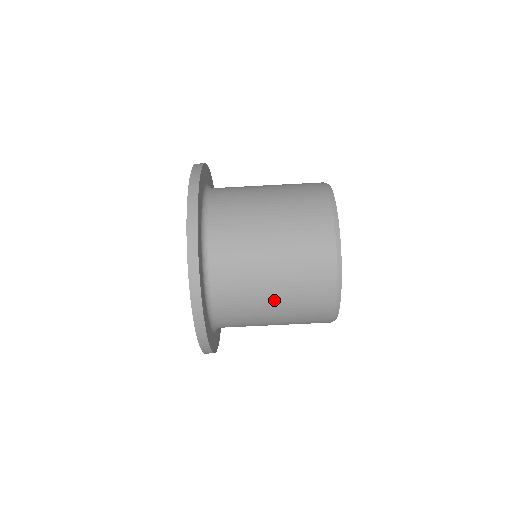
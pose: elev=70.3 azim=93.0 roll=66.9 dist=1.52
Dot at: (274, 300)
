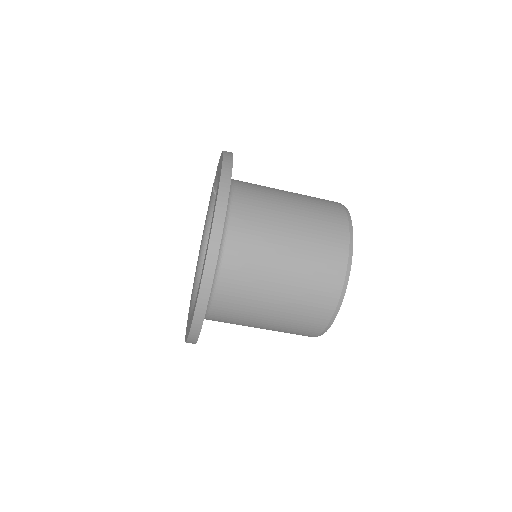
Dot at: occluded
